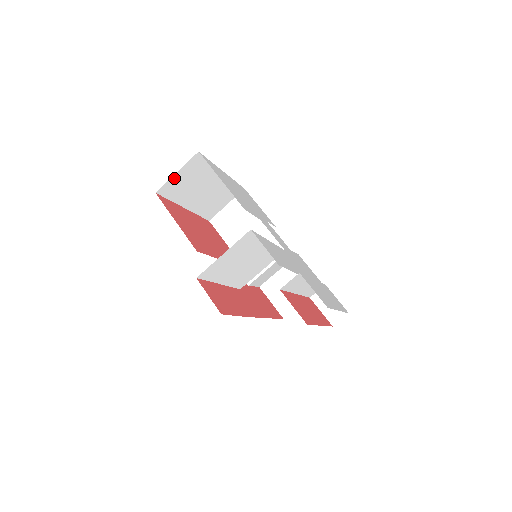
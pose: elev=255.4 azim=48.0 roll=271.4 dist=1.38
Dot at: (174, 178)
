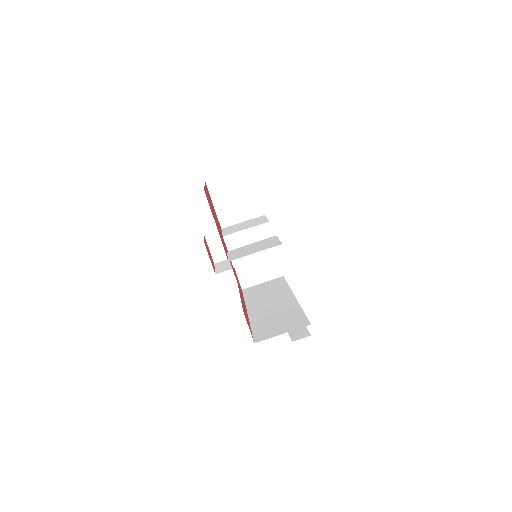
Dot at: occluded
